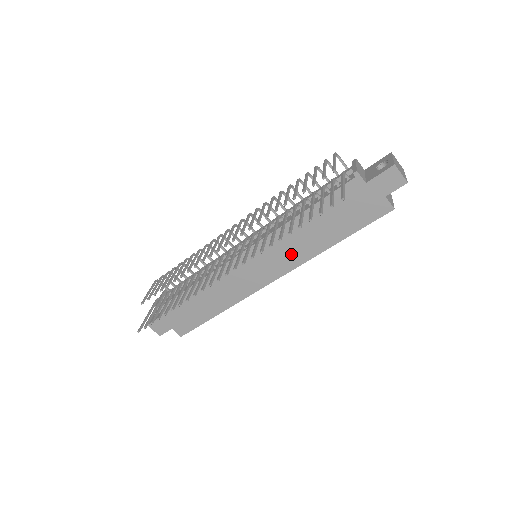
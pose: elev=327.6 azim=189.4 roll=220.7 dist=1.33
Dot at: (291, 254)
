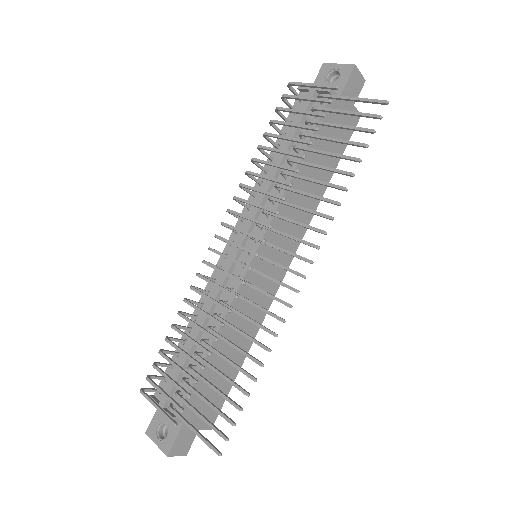
Dot at: occluded
